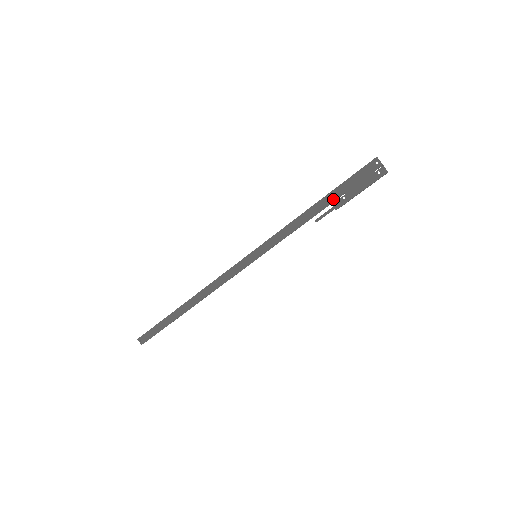
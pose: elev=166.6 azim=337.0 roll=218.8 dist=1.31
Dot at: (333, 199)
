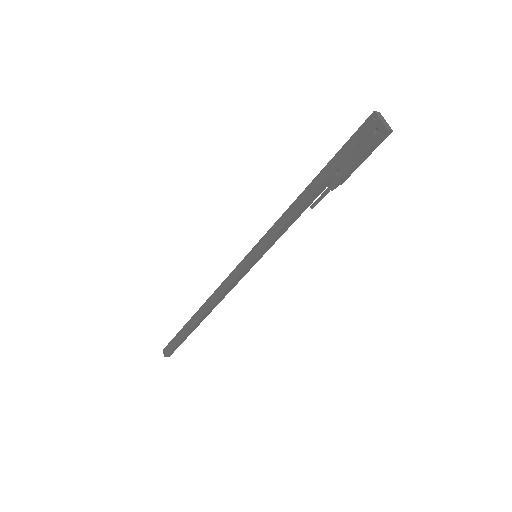
Dot at: (327, 175)
